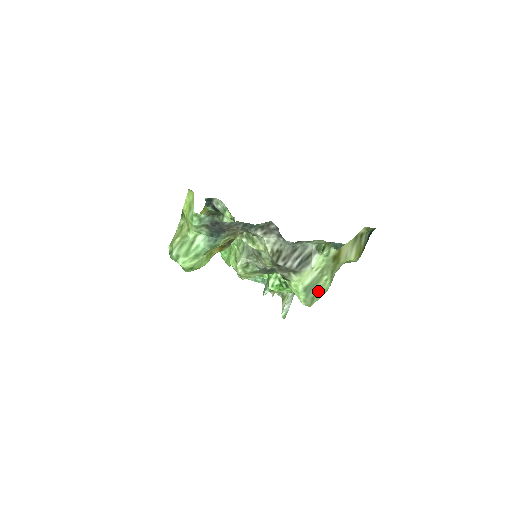
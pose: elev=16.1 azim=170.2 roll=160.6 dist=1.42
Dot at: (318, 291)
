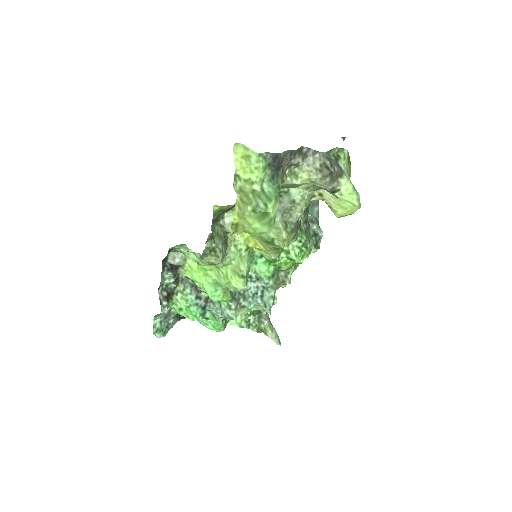
Dot at: occluded
